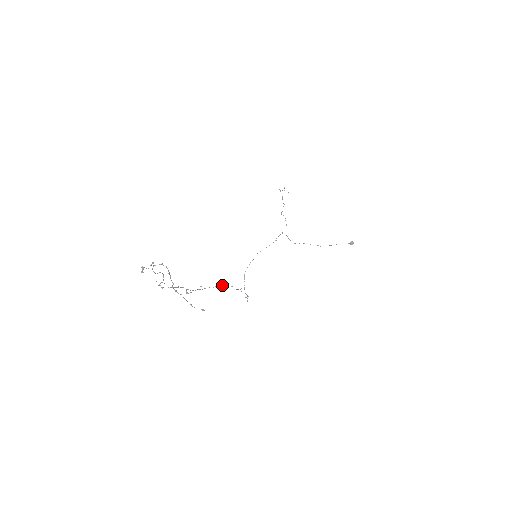
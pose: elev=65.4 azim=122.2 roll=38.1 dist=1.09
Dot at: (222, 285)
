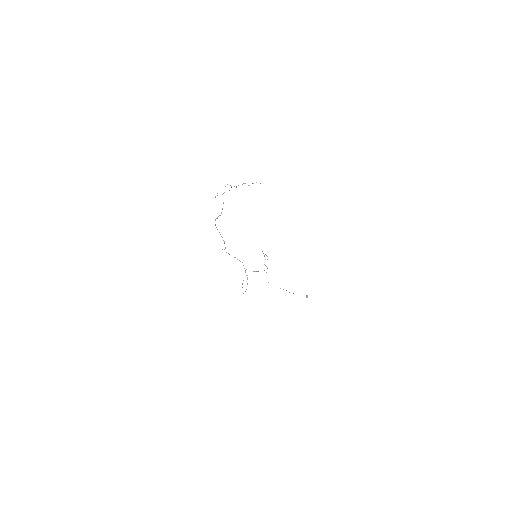
Dot at: (237, 259)
